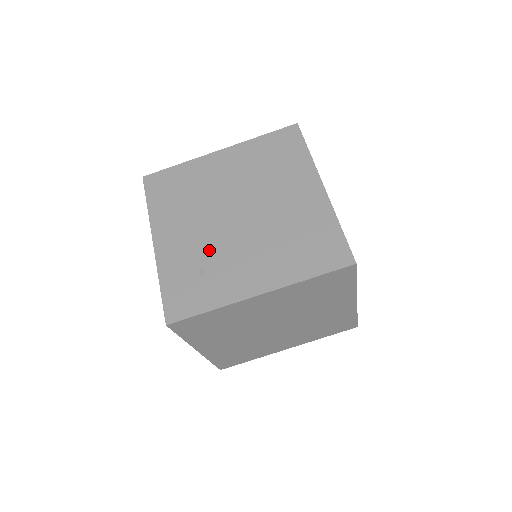
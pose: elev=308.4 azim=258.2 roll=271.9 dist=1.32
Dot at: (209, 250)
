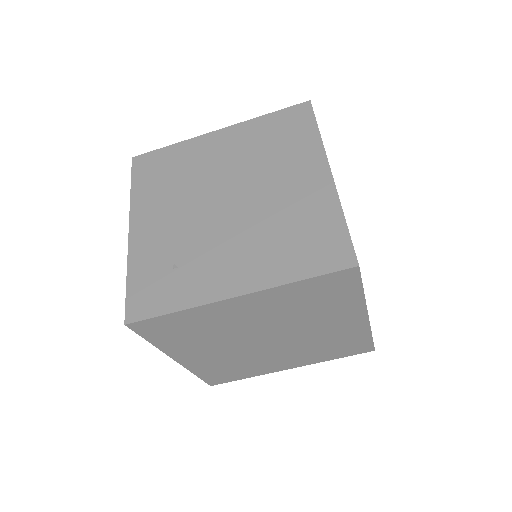
Dot at: (187, 240)
